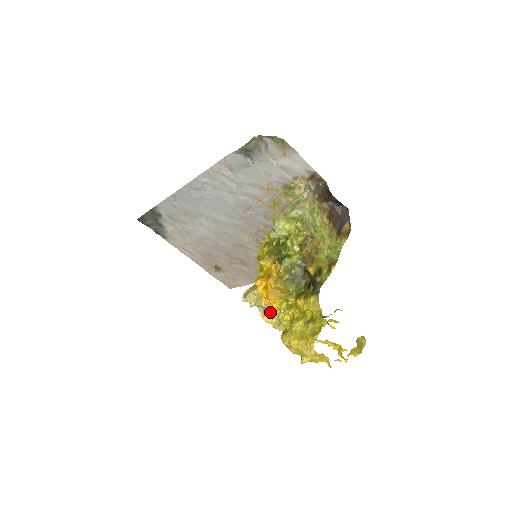
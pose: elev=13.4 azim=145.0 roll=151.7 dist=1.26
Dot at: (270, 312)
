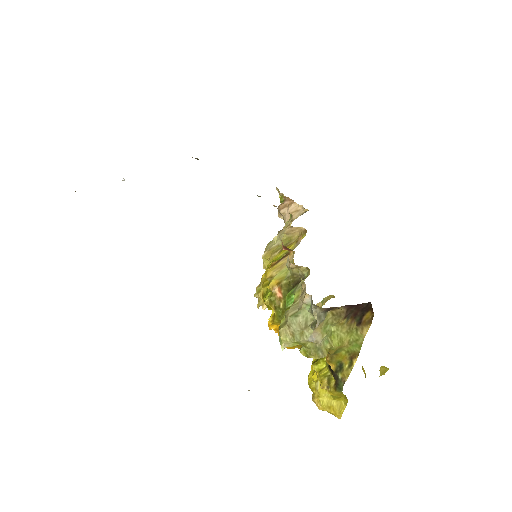
Dot at: occluded
